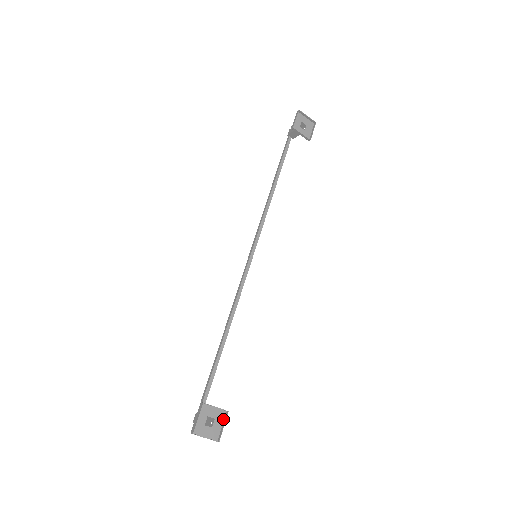
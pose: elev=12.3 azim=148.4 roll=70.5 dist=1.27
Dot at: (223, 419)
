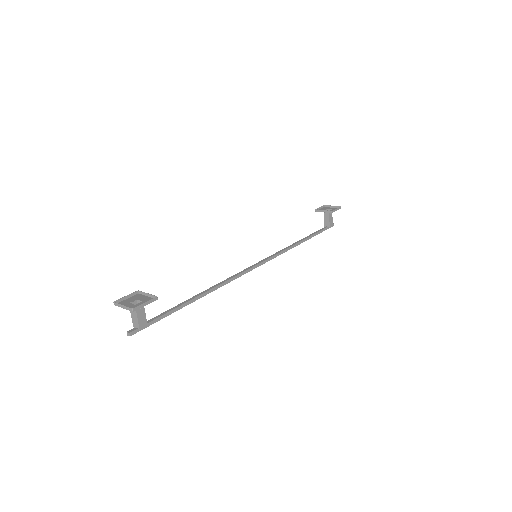
Dot at: occluded
